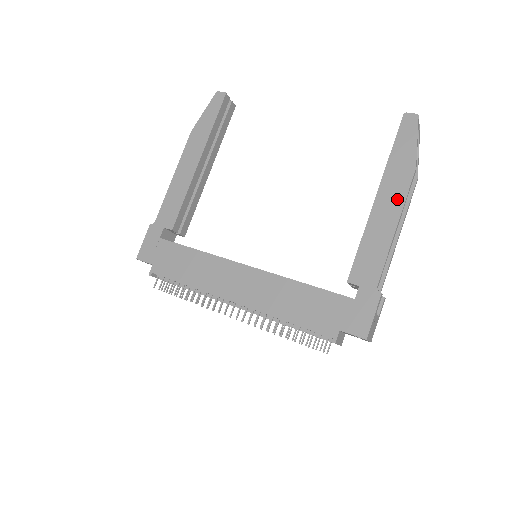
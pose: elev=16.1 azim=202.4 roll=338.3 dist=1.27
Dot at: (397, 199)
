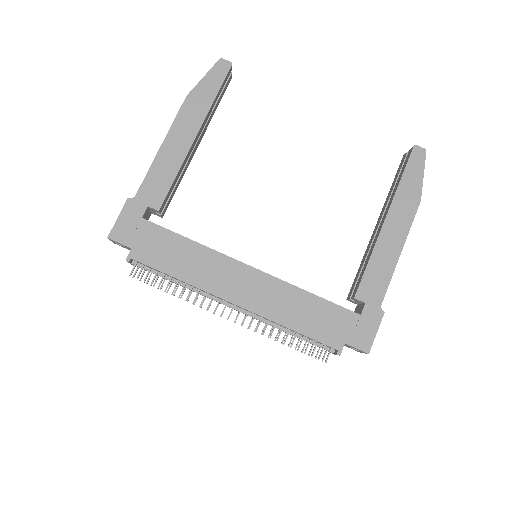
Dot at: (403, 226)
